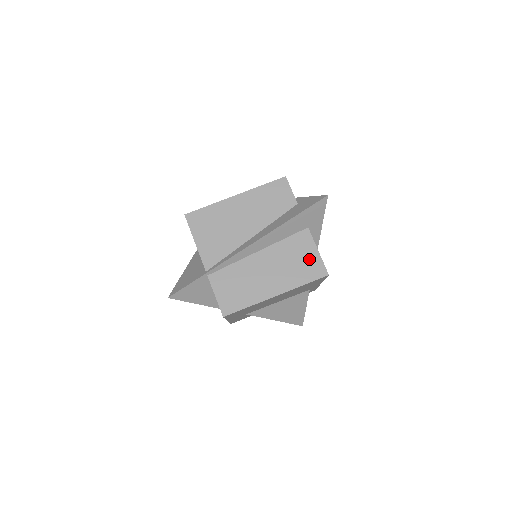
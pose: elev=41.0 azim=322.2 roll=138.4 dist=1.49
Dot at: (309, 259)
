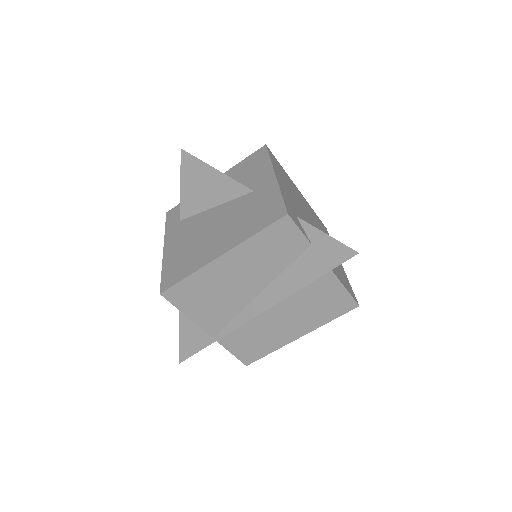
Dot at: (334, 298)
